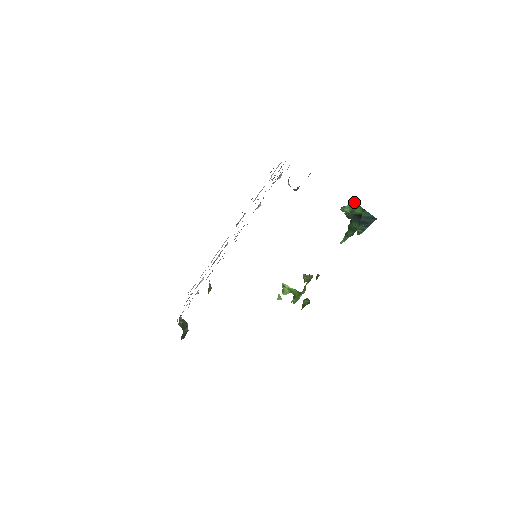
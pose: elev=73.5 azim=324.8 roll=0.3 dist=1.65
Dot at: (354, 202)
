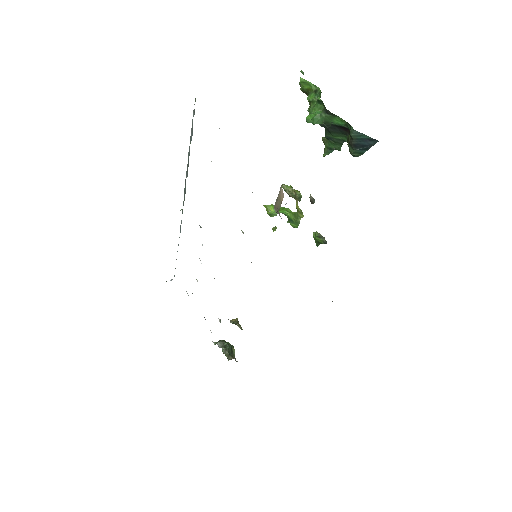
Dot at: (307, 82)
